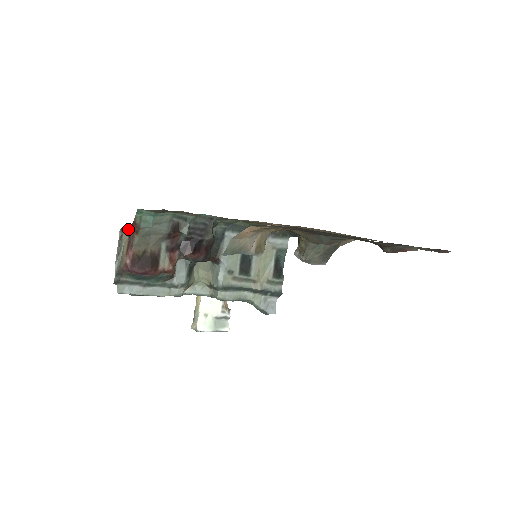
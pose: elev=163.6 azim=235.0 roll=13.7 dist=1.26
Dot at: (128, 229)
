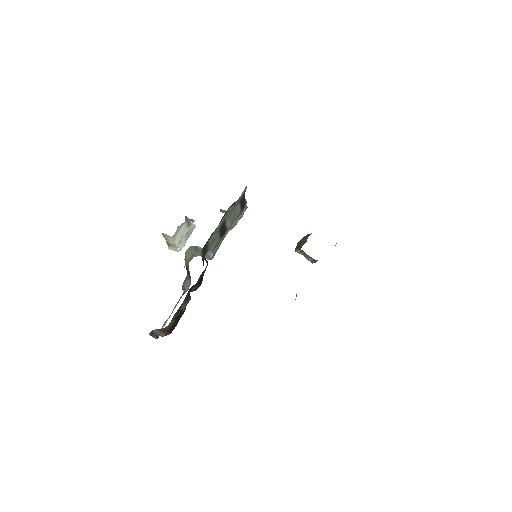
Dot at: occluded
